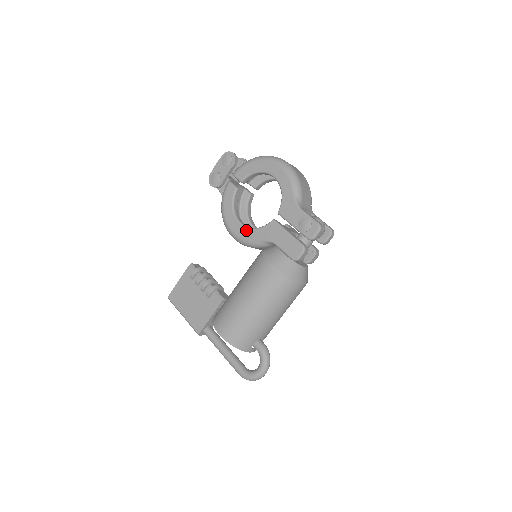
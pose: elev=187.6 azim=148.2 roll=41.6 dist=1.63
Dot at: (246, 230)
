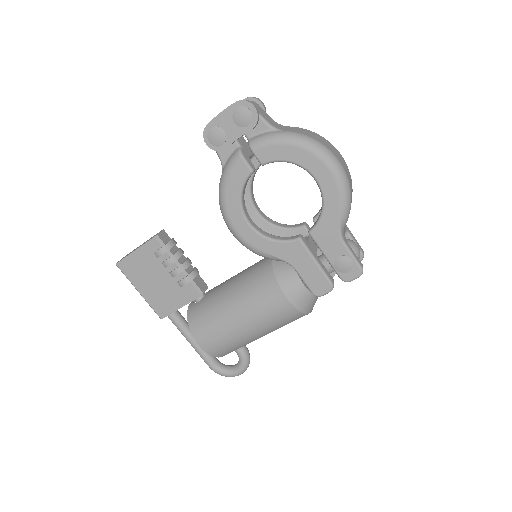
Dot at: (256, 236)
